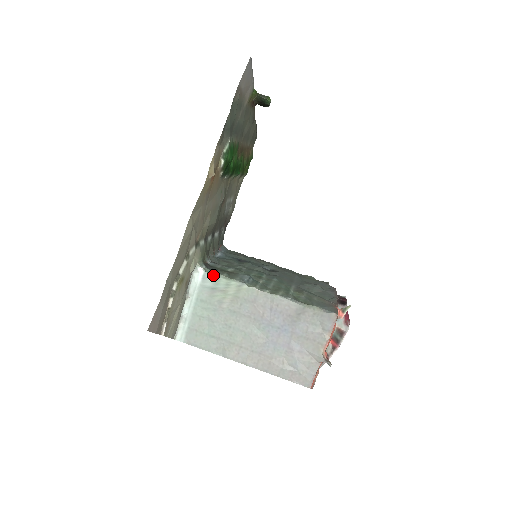
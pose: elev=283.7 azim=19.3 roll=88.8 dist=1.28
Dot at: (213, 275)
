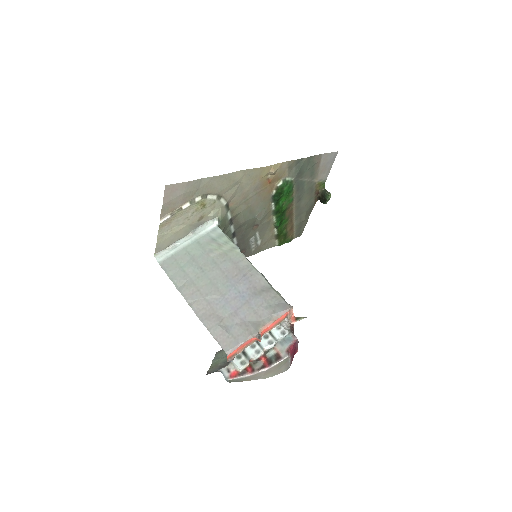
Dot at: (221, 231)
